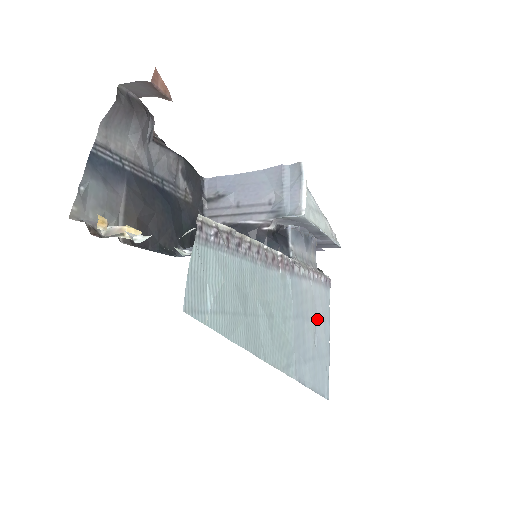
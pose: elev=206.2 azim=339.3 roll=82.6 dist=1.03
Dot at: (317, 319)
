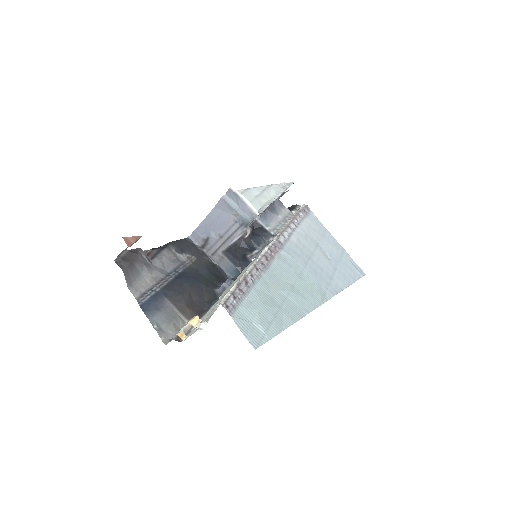
Dot at: (319, 243)
